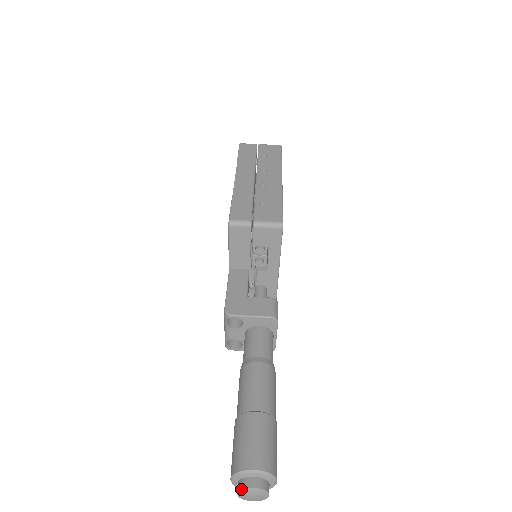
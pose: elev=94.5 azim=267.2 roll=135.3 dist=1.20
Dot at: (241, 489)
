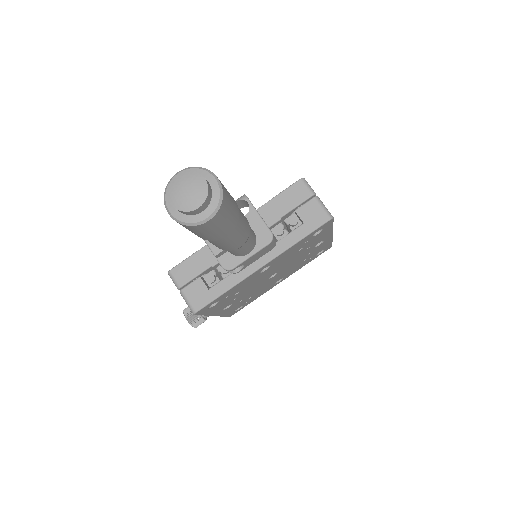
Dot at: (191, 170)
